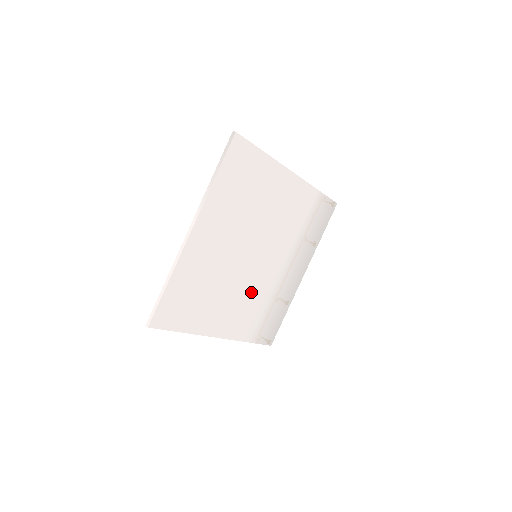
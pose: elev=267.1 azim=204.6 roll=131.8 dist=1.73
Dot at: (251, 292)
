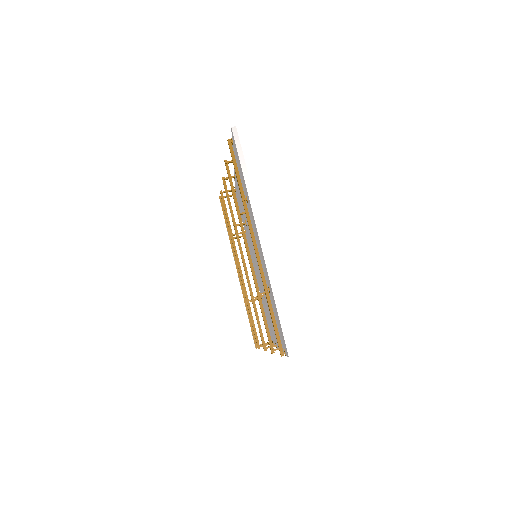
Dot at: occluded
